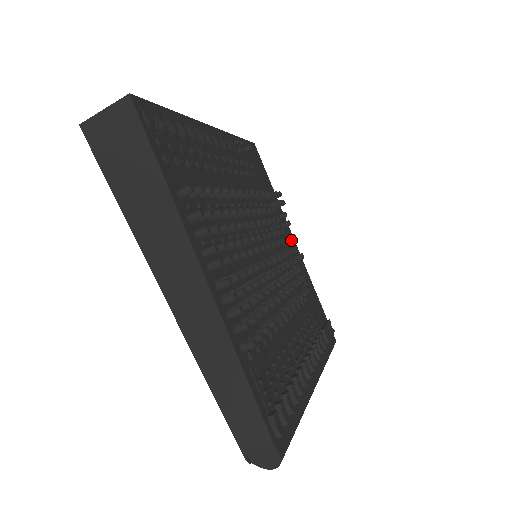
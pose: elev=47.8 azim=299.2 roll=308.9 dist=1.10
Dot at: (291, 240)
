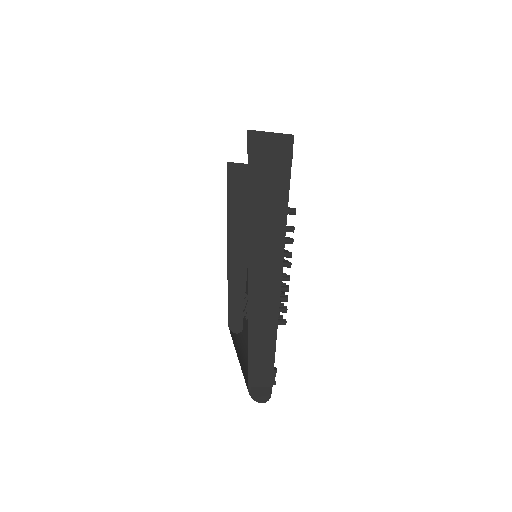
Dot at: occluded
